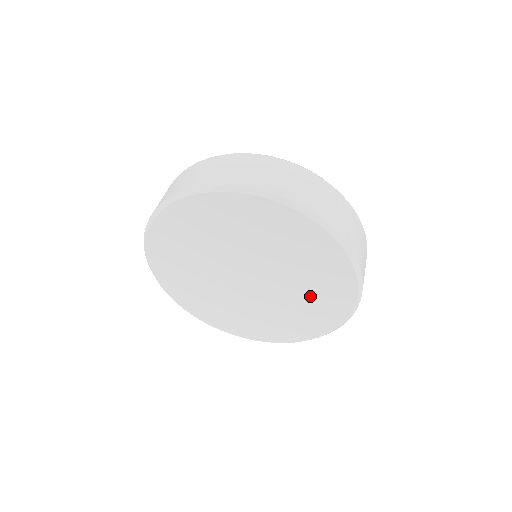
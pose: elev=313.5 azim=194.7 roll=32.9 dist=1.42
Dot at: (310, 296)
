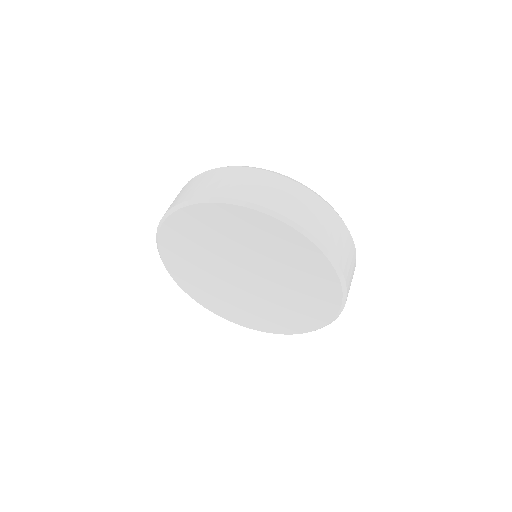
Dot at: (301, 286)
